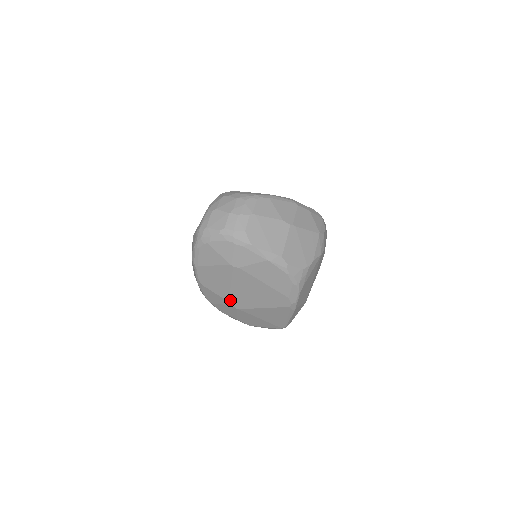
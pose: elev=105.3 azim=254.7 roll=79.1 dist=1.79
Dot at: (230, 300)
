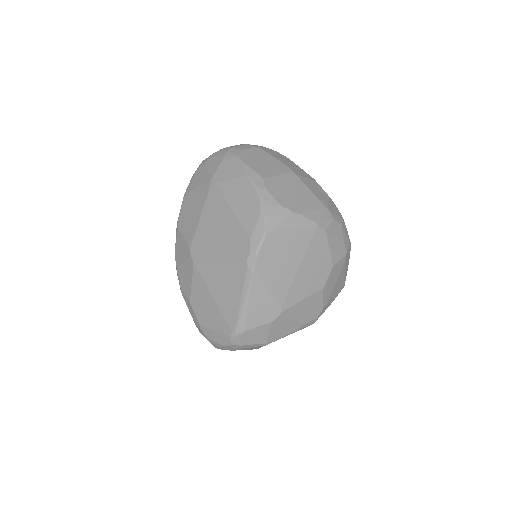
Dot at: (192, 245)
